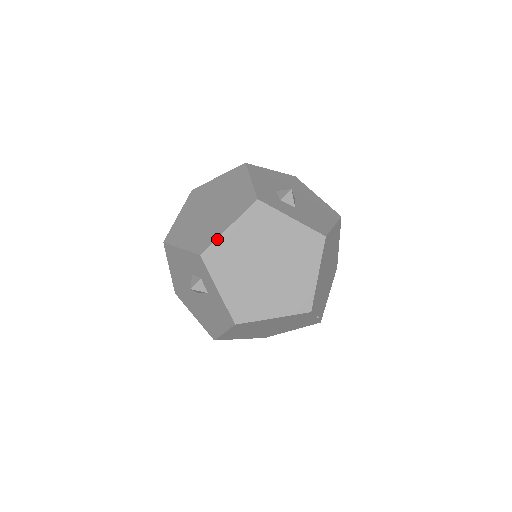
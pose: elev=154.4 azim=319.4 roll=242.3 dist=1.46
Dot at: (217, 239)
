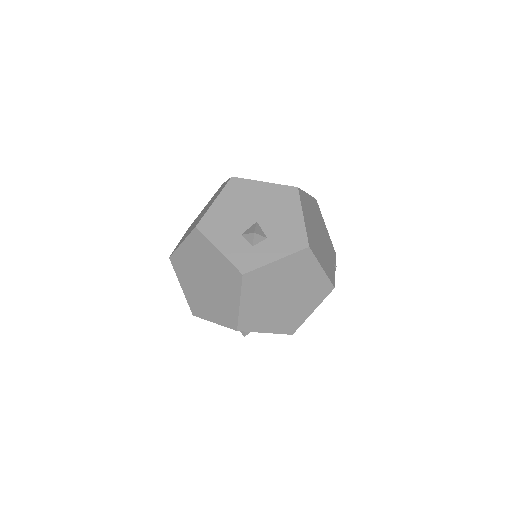
Dot at: (239, 315)
